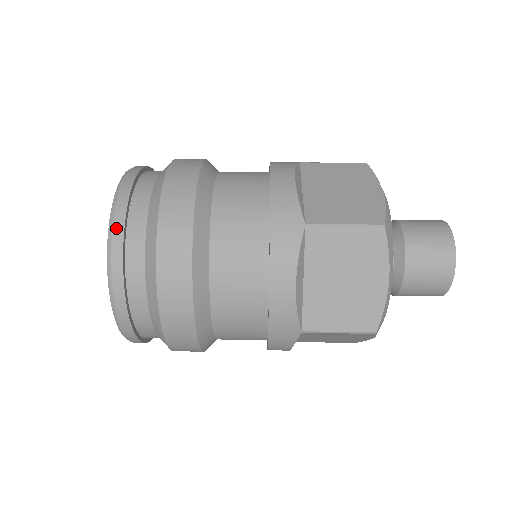
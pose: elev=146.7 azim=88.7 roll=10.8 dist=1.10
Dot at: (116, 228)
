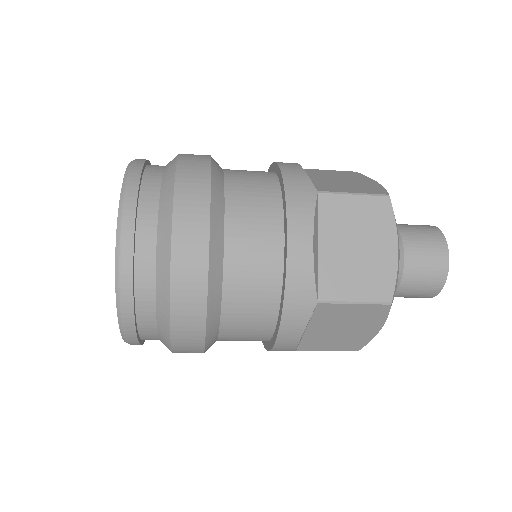
Dot at: occluded
